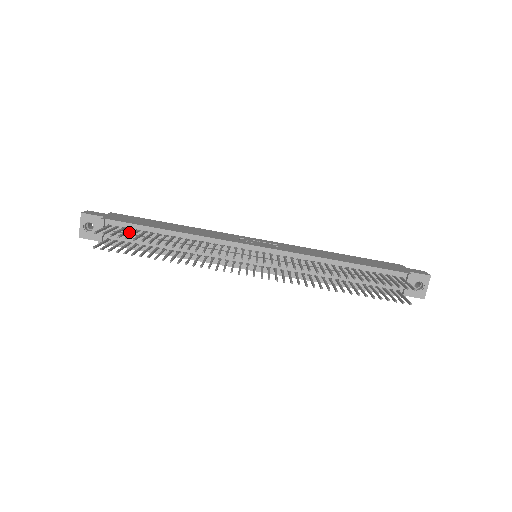
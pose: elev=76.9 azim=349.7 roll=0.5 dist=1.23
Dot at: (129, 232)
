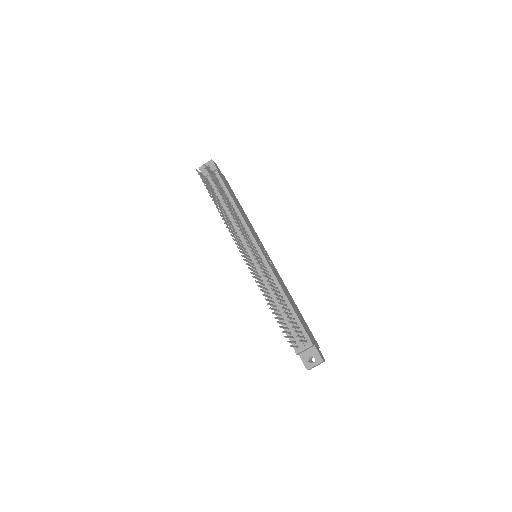
Dot at: occluded
